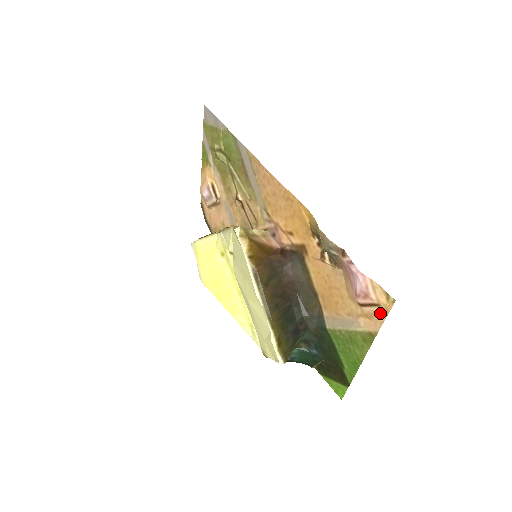
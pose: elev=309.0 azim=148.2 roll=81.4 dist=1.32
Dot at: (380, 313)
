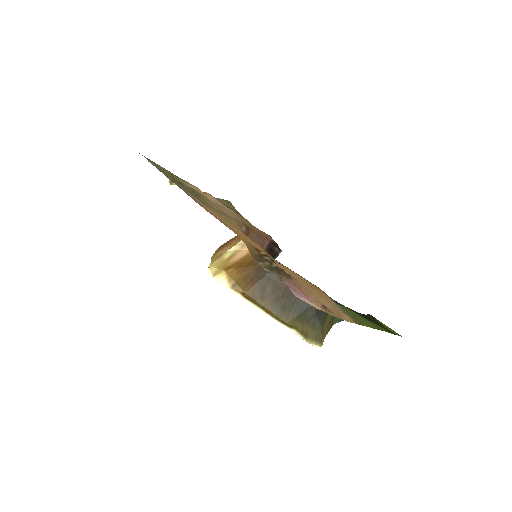
Dot at: (338, 316)
